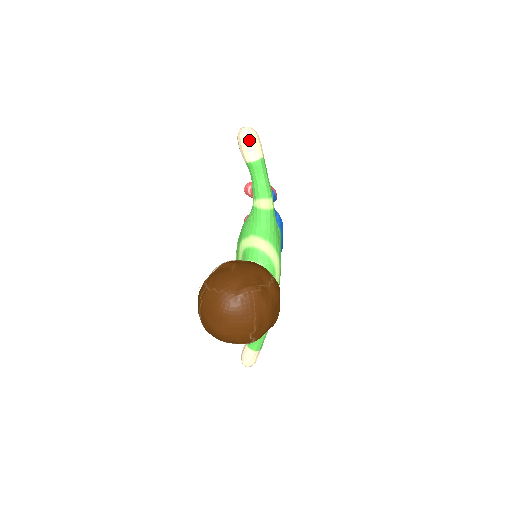
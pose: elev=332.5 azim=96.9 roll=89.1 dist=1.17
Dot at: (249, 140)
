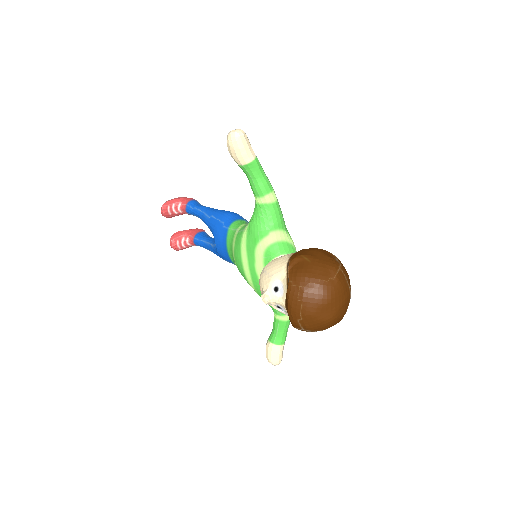
Dot at: (245, 141)
